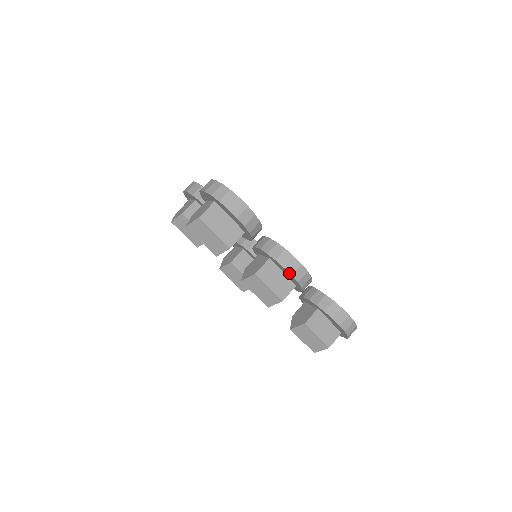
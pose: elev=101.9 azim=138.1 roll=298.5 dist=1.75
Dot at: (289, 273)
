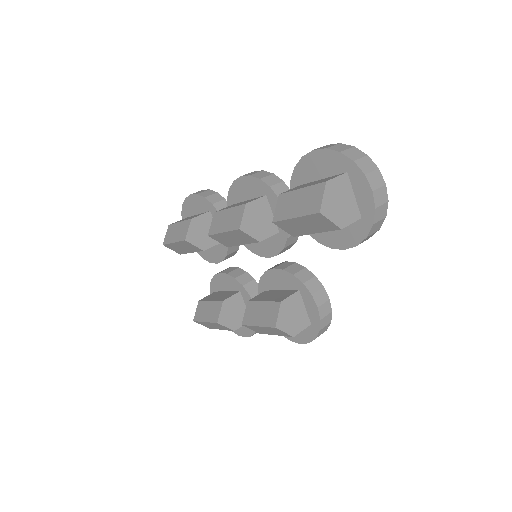
Dot at: (239, 178)
